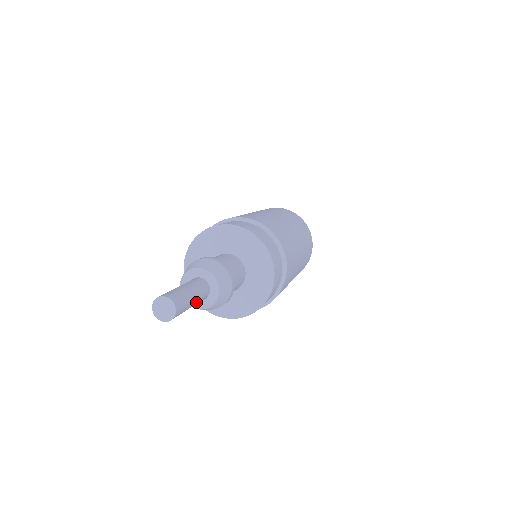
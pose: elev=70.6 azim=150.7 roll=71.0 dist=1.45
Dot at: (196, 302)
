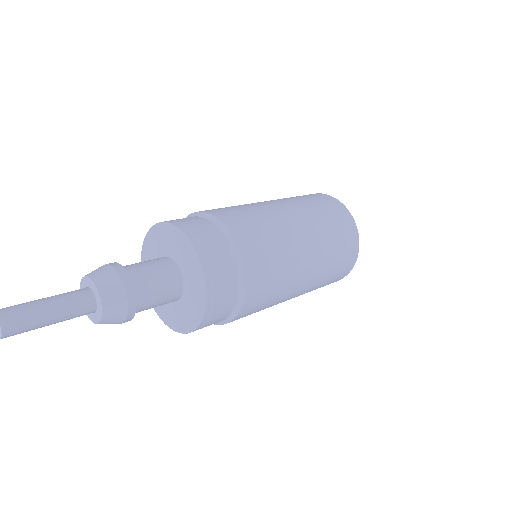
Dot at: (62, 314)
